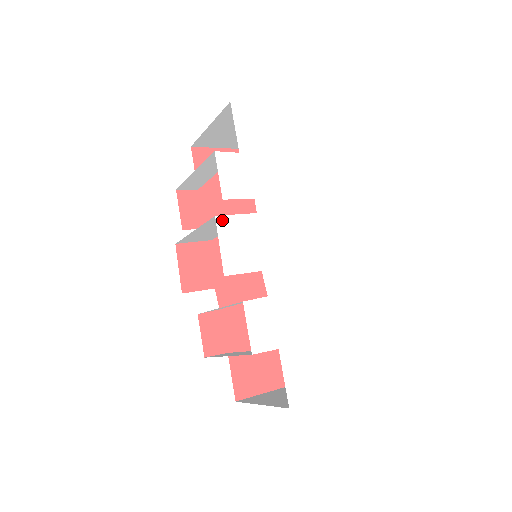
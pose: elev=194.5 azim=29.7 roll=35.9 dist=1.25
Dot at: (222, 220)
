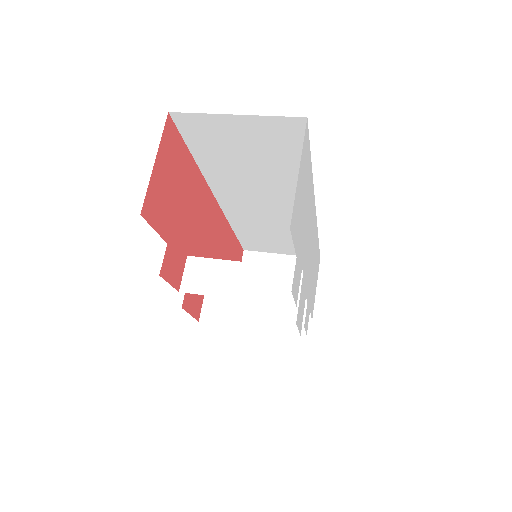
Dot at: (297, 317)
